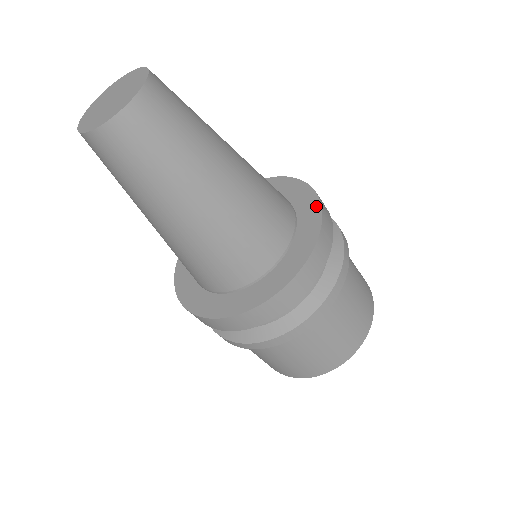
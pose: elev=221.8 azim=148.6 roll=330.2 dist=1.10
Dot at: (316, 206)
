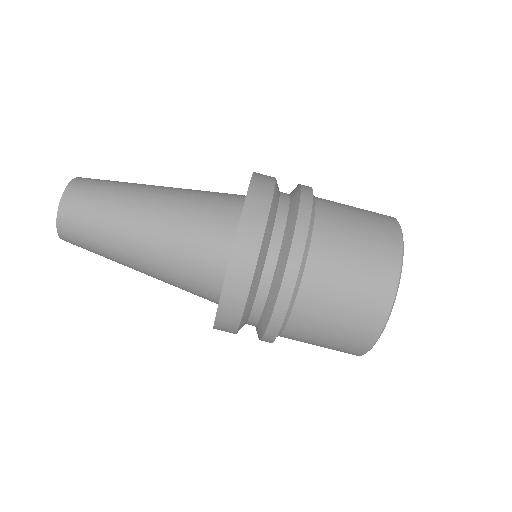
Dot at: occluded
